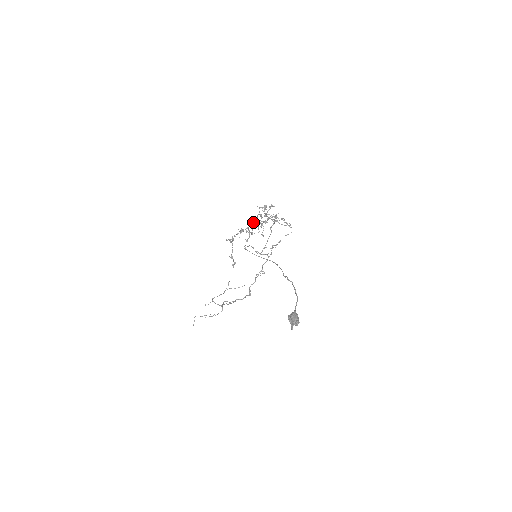
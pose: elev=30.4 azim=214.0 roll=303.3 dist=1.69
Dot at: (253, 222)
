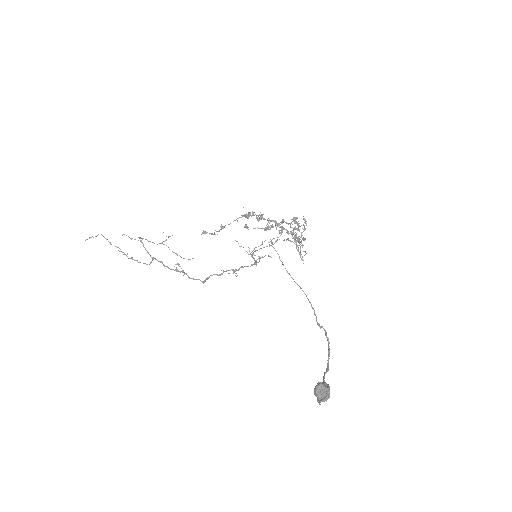
Dot at: occluded
